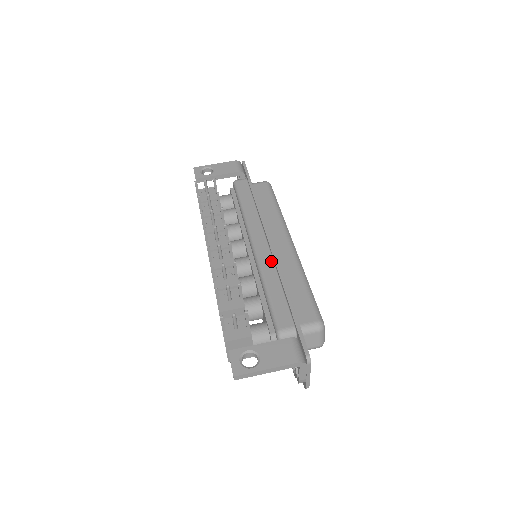
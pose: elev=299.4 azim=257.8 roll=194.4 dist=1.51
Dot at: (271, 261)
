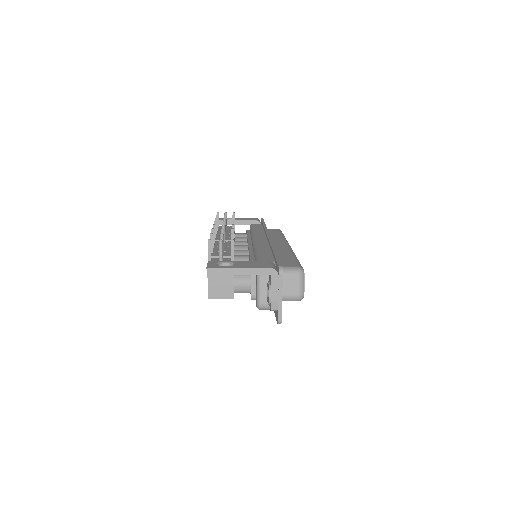
Dot at: (266, 244)
